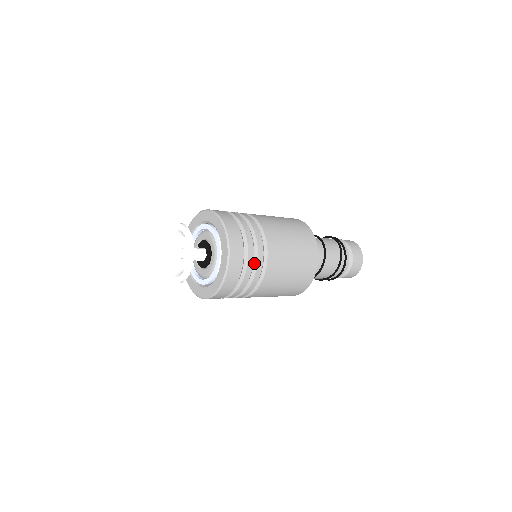
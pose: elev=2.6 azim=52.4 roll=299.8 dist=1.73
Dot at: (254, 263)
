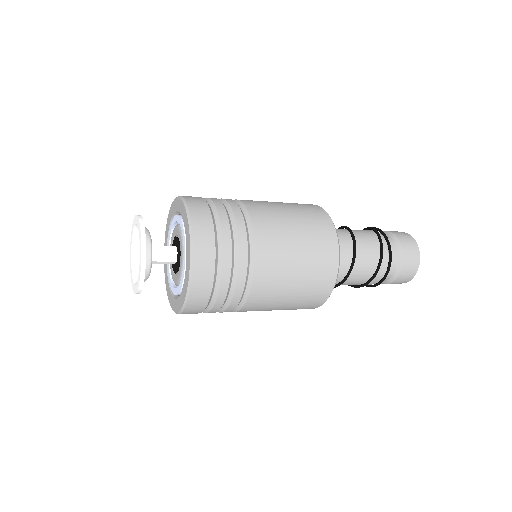
Dot at: (234, 241)
